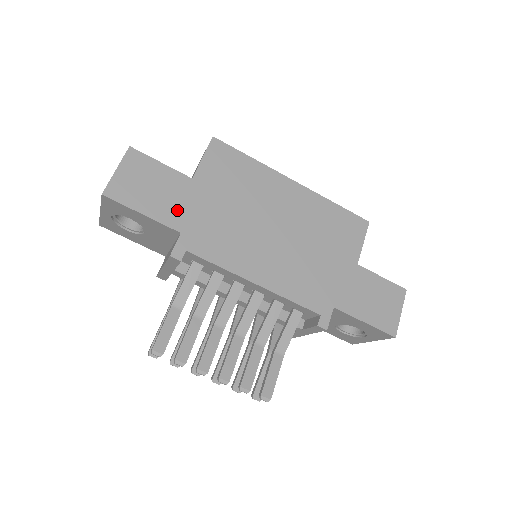
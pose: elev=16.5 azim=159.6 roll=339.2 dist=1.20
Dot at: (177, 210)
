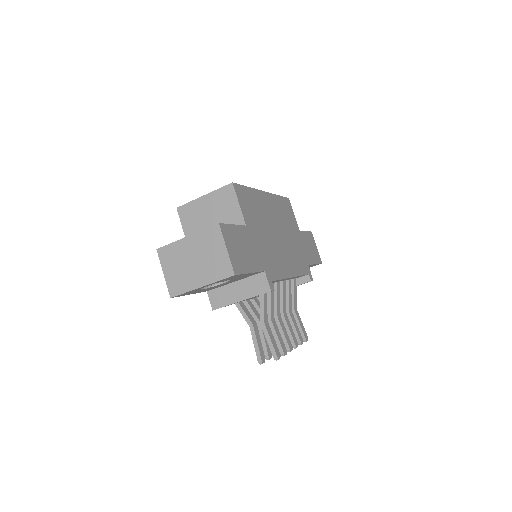
Dot at: (256, 256)
